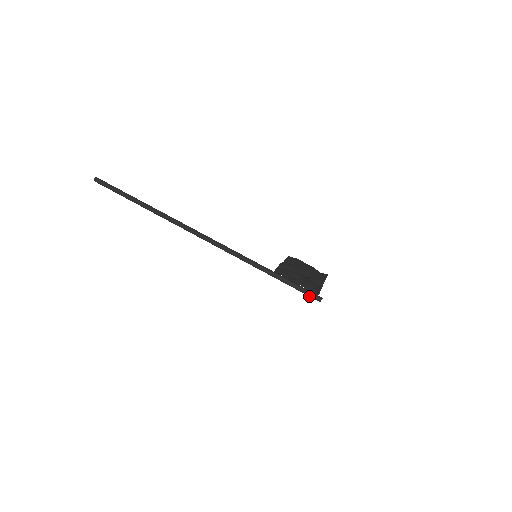
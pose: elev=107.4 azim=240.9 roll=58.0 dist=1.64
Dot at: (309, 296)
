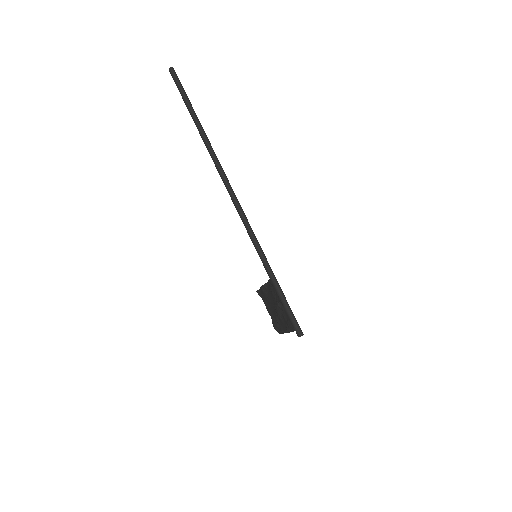
Dot at: (293, 323)
